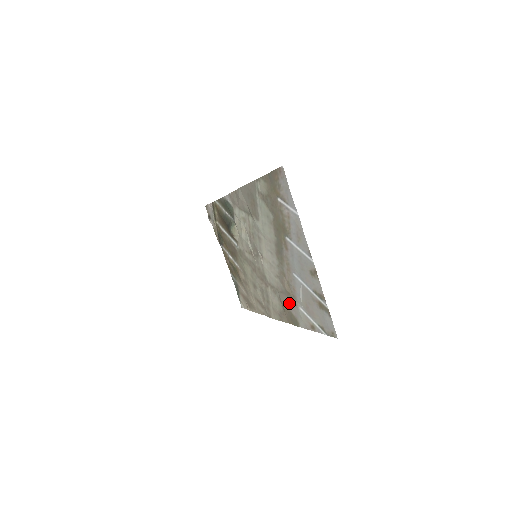
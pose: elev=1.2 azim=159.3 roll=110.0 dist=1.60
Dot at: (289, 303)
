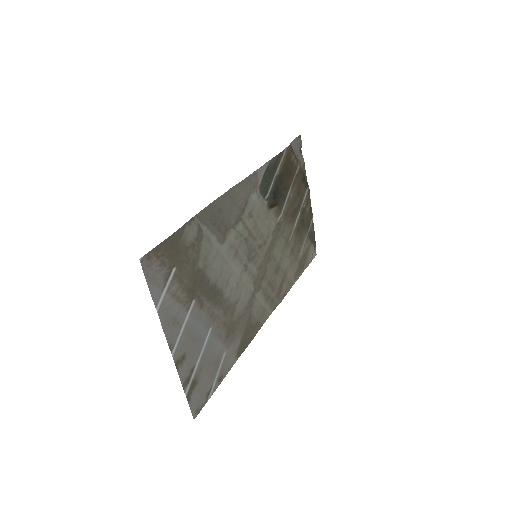
Dot at: (237, 333)
